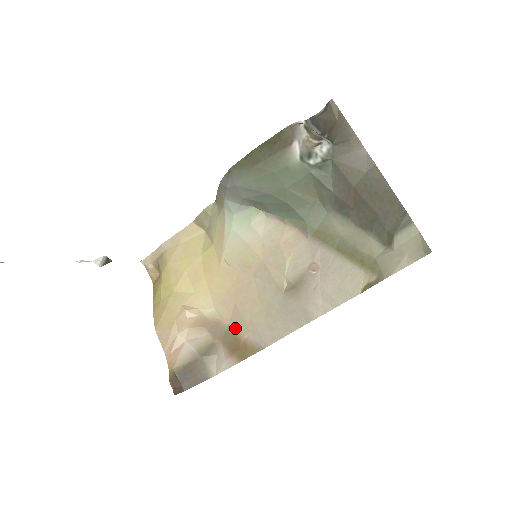
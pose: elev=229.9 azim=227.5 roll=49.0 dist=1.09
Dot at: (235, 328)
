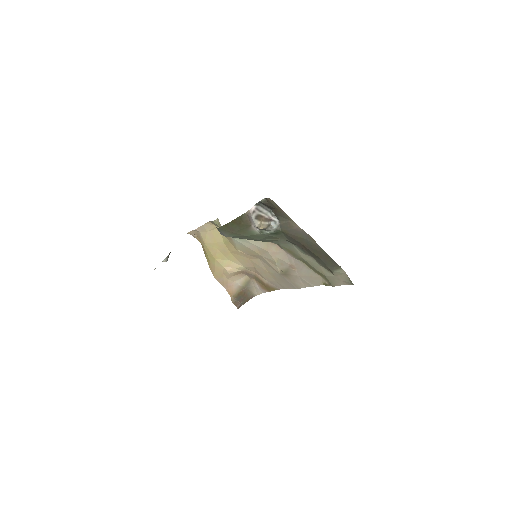
Dot at: (259, 277)
